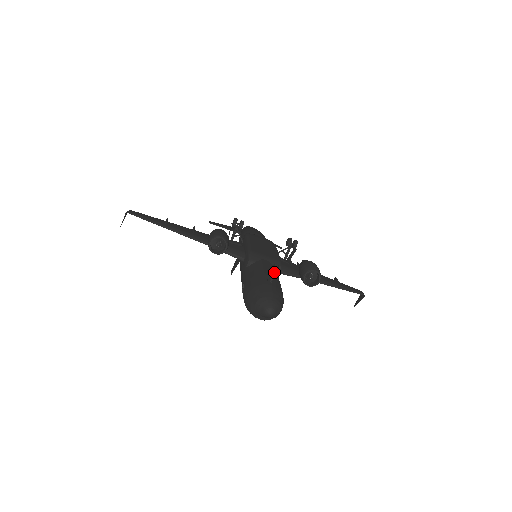
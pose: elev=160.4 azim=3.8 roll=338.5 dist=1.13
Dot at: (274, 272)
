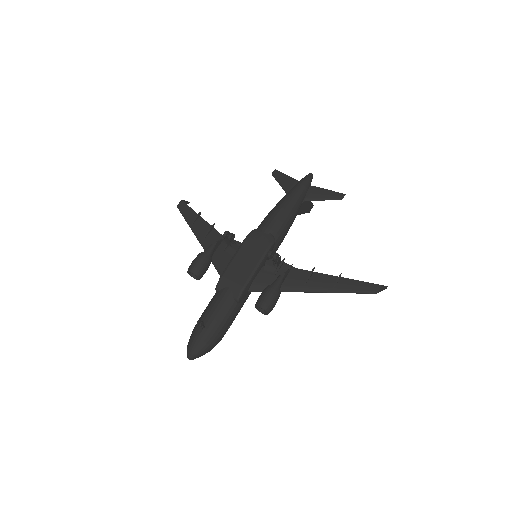
Dot at: (200, 325)
